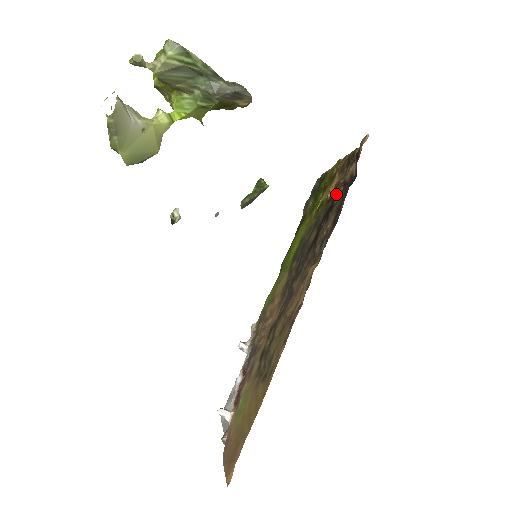
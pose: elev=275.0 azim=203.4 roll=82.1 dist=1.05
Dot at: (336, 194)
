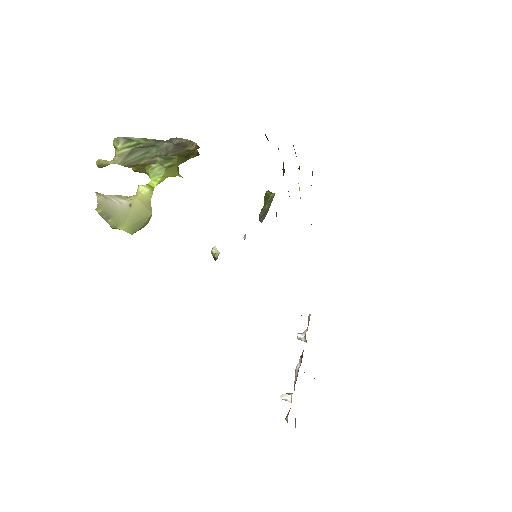
Dot at: (283, 175)
